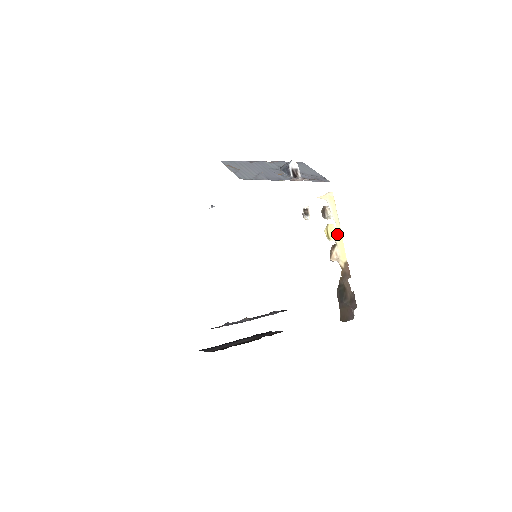
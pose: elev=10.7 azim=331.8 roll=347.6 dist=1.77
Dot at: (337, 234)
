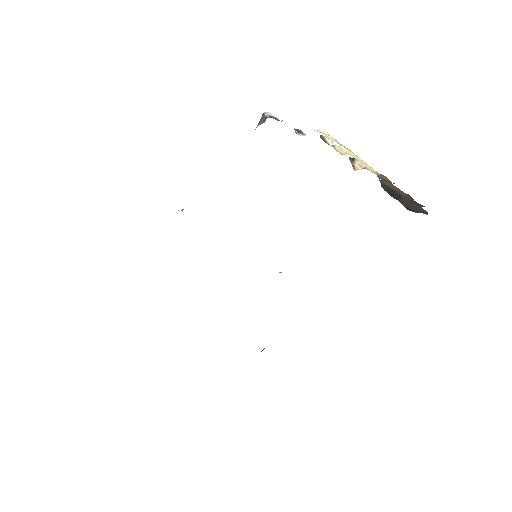
Dot at: (351, 154)
